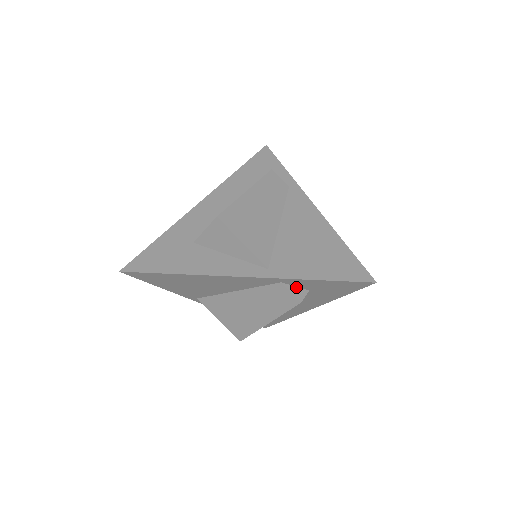
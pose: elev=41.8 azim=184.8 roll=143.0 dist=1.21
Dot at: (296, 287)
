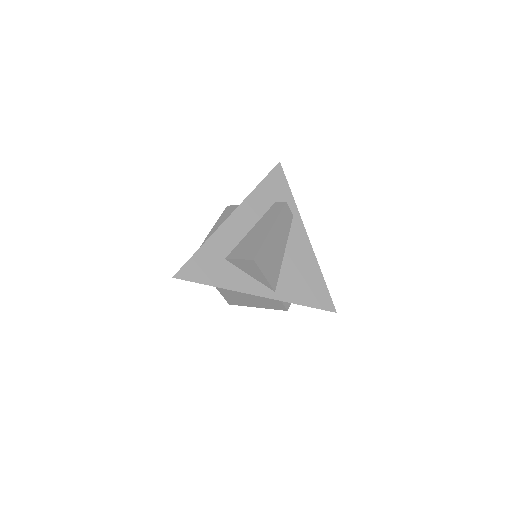
Dot at: occluded
